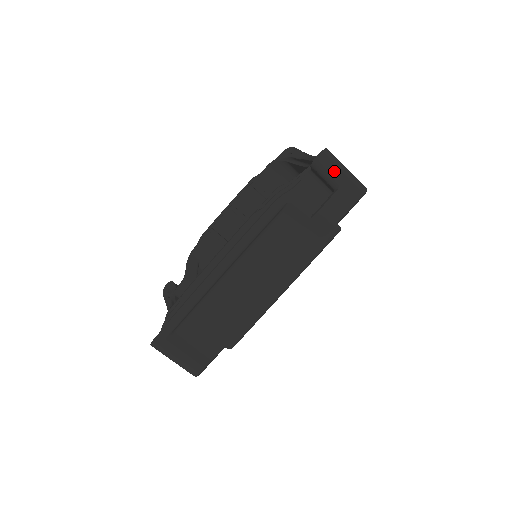
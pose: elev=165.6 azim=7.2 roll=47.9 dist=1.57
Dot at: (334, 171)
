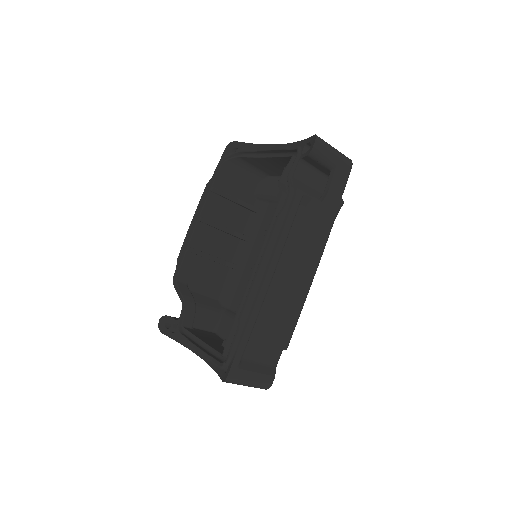
Dot at: (329, 153)
